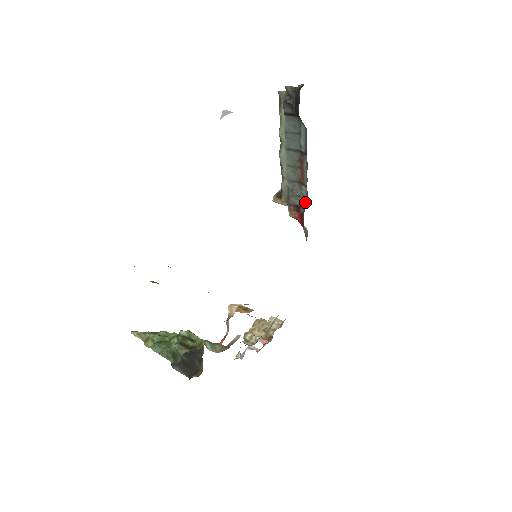
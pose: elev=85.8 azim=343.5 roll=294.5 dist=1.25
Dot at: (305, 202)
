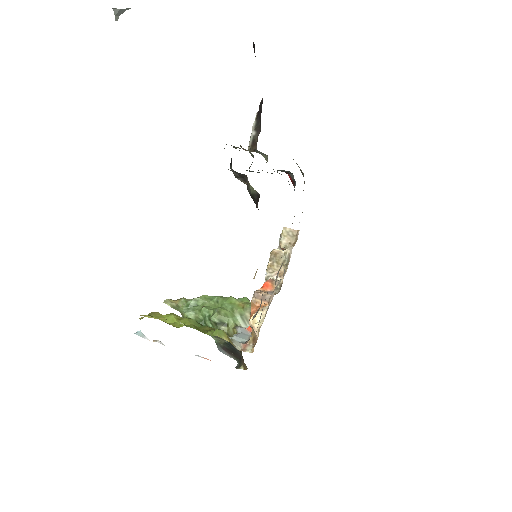
Dot at: (294, 180)
